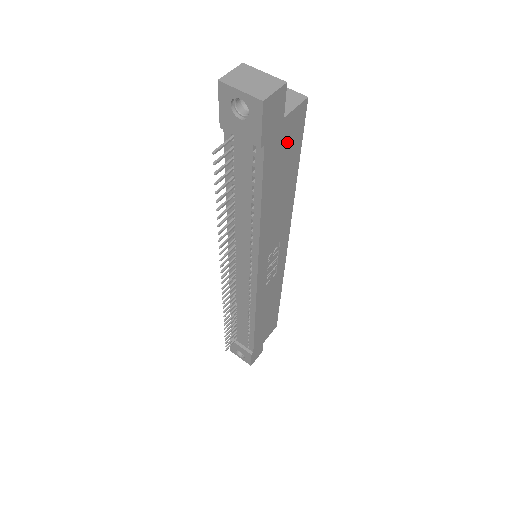
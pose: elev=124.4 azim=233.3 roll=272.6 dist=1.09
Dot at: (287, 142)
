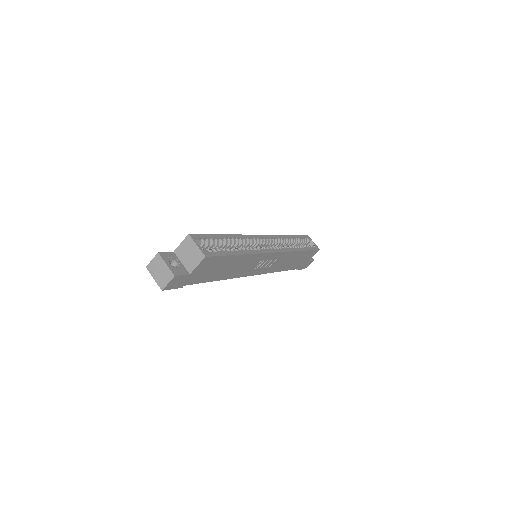
Dot at: (207, 268)
